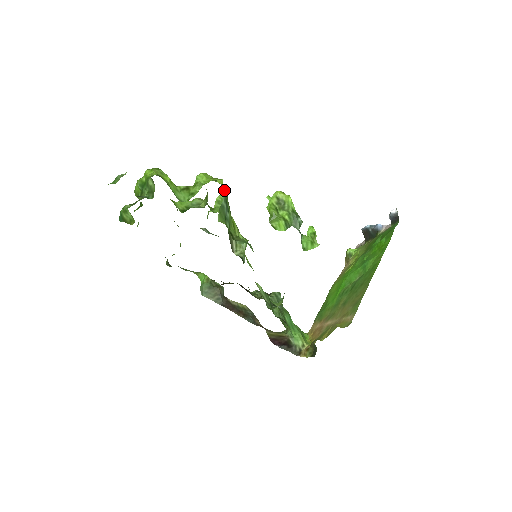
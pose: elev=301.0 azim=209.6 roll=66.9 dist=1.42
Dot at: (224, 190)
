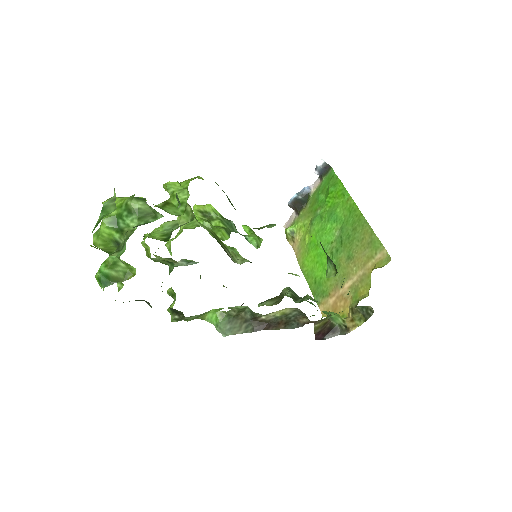
Dot at: (215, 182)
